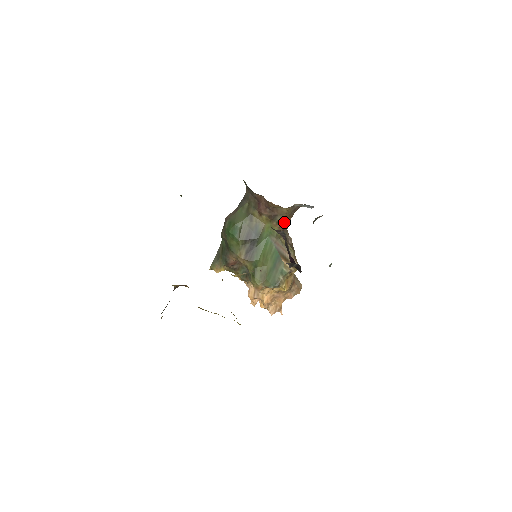
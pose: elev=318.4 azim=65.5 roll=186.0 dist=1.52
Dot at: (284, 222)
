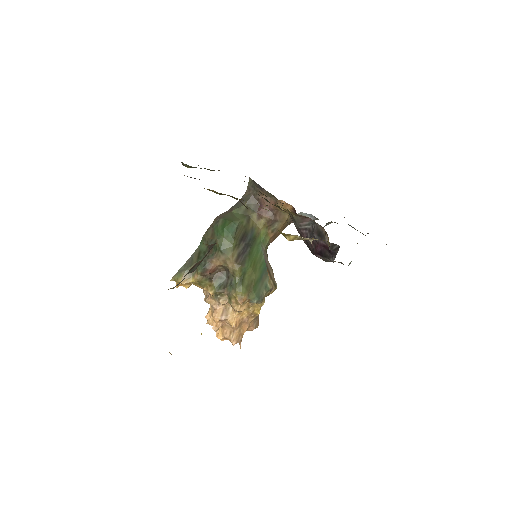
Dot at: (277, 233)
